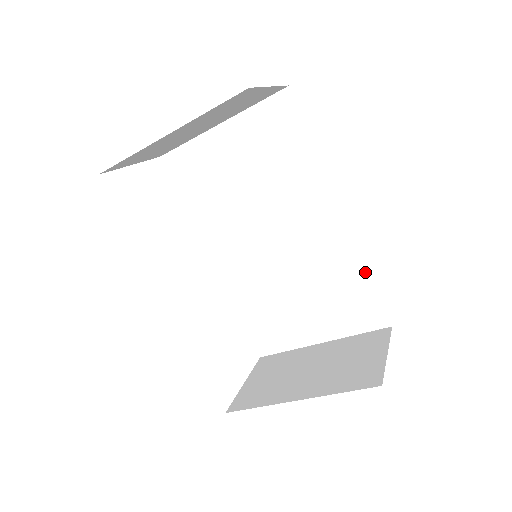
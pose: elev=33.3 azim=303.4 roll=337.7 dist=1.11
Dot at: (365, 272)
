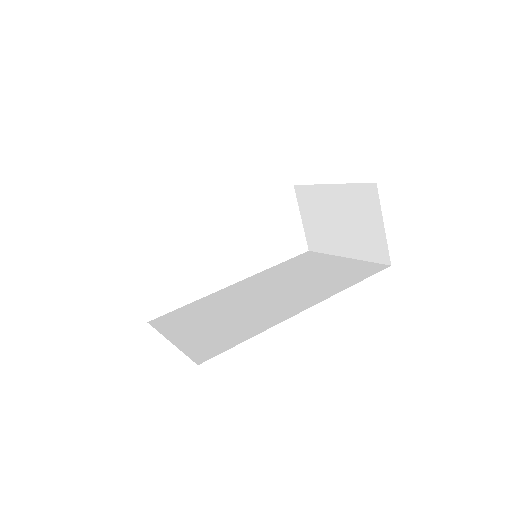
Dot at: occluded
